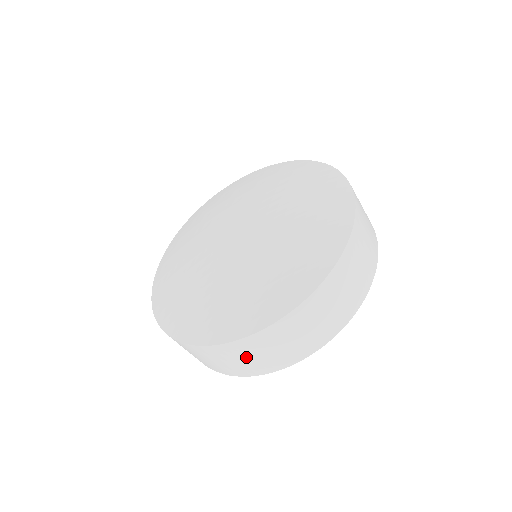
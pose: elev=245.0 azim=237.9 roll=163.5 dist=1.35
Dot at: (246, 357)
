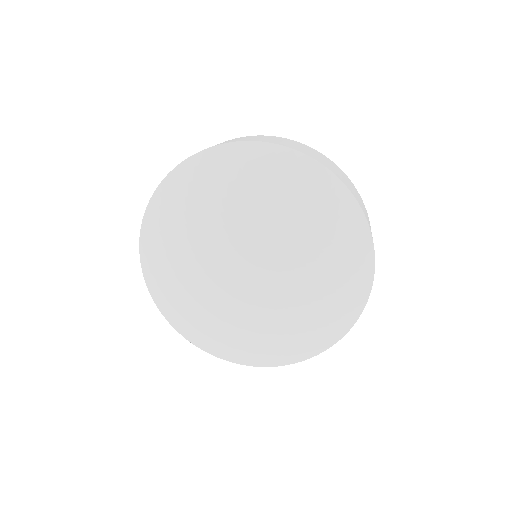
Dot at: occluded
